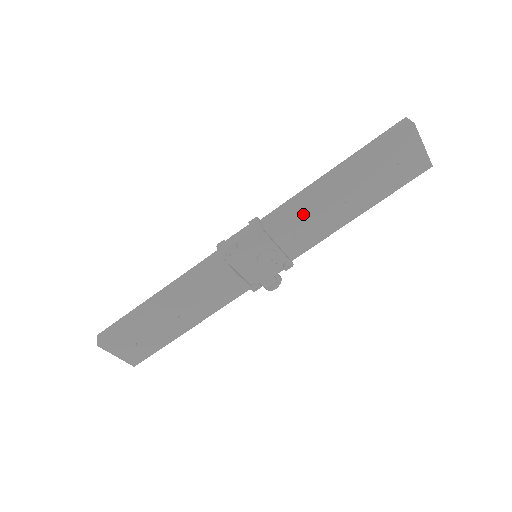
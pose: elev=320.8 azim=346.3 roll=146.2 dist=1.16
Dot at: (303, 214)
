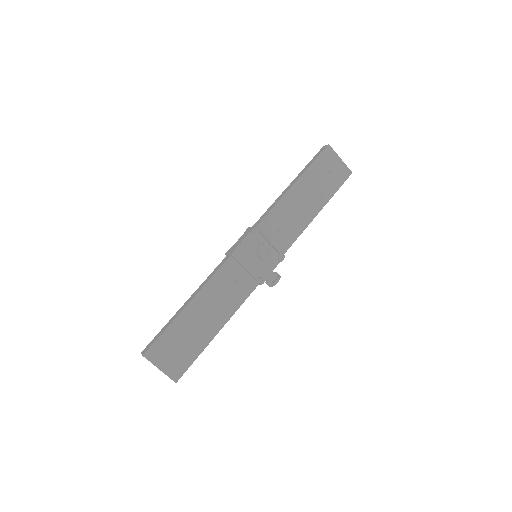
Dot at: (280, 213)
